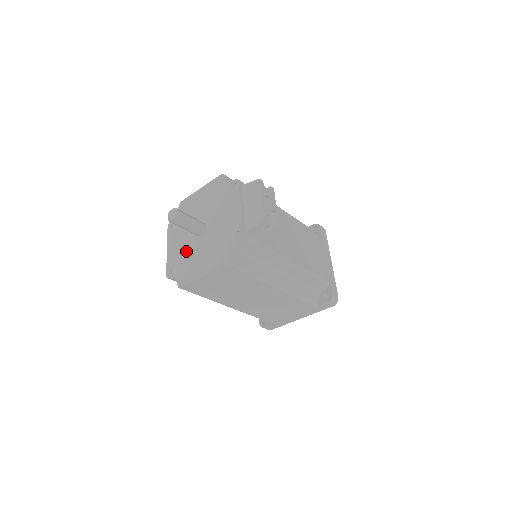
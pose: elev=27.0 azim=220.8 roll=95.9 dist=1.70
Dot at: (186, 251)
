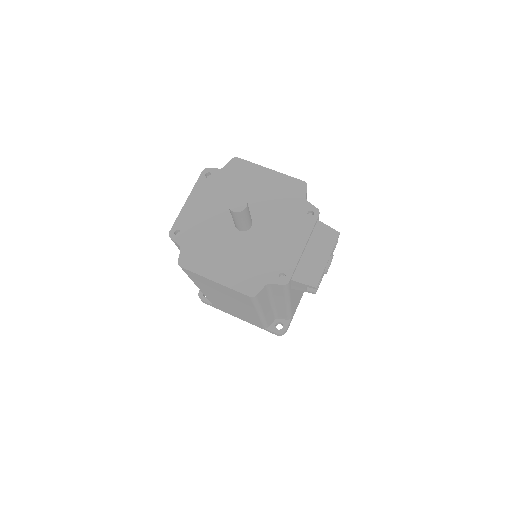
Dot at: (211, 229)
